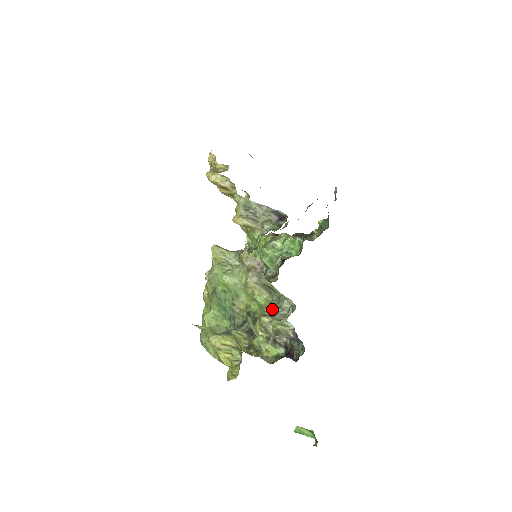
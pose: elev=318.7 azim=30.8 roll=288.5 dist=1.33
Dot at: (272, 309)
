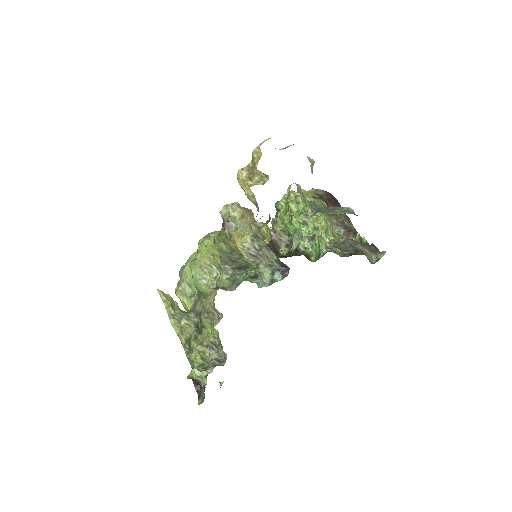
Dot at: (212, 343)
